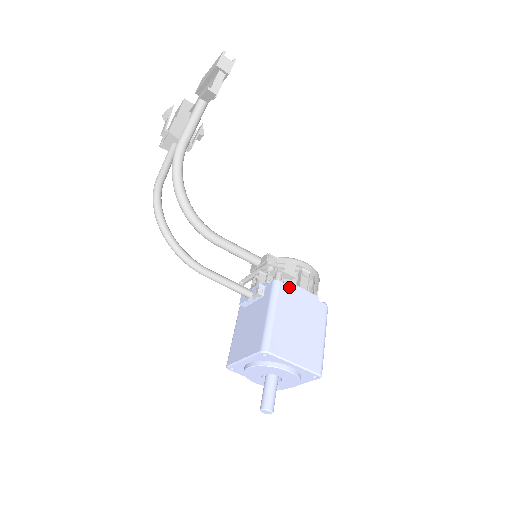
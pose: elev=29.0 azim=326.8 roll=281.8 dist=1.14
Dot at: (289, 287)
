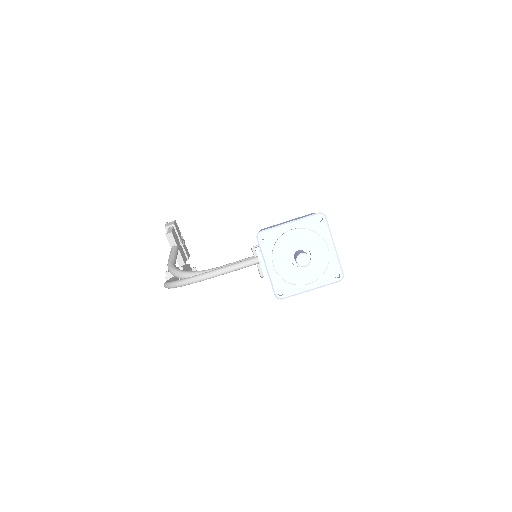
Dot at: occluded
